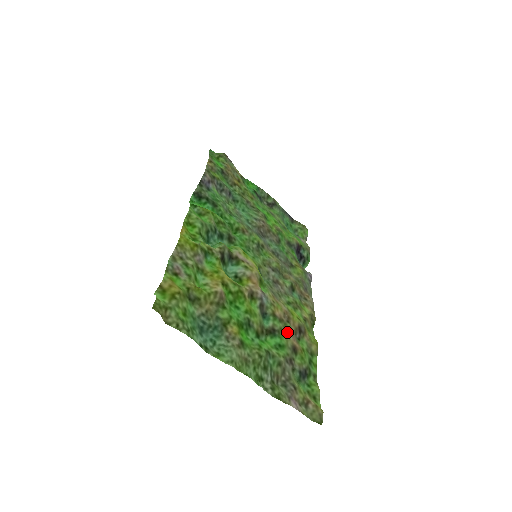
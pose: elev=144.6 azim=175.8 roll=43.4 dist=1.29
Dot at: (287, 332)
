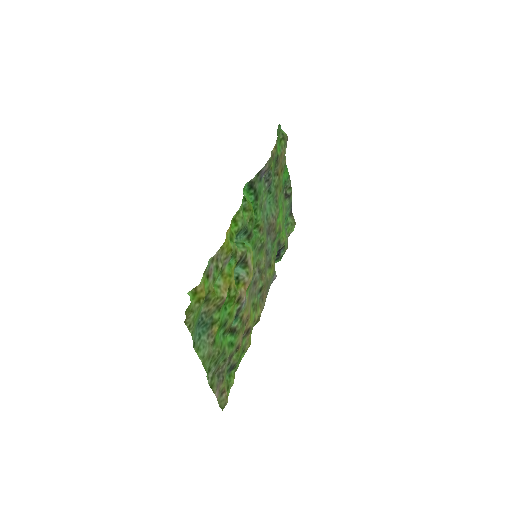
Dot at: (241, 333)
